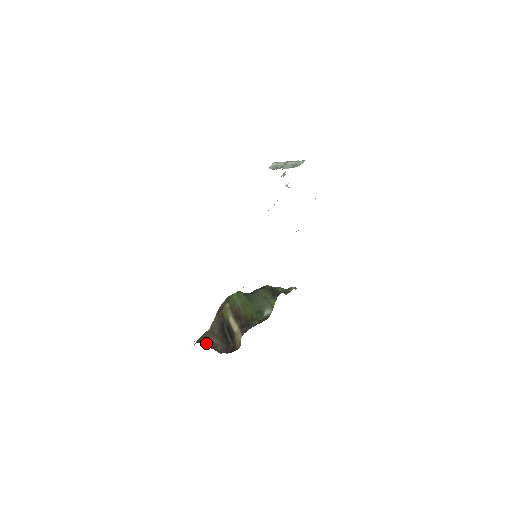
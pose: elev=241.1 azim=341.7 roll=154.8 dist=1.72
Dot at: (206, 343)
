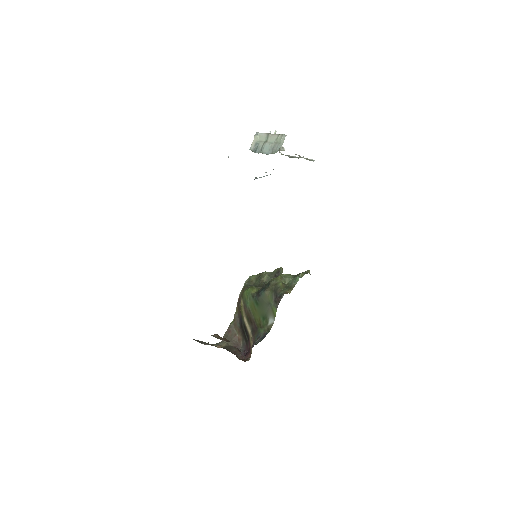
Dot at: (230, 341)
